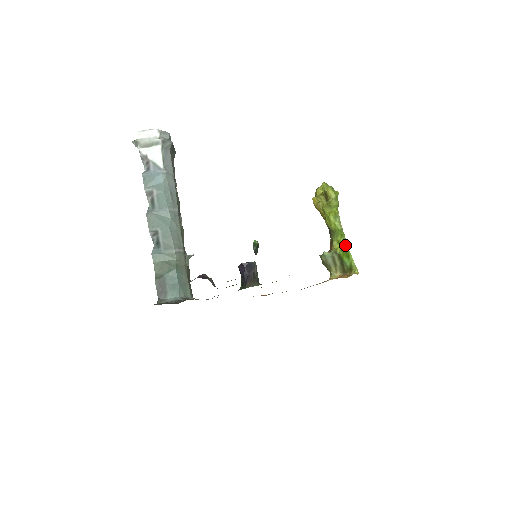
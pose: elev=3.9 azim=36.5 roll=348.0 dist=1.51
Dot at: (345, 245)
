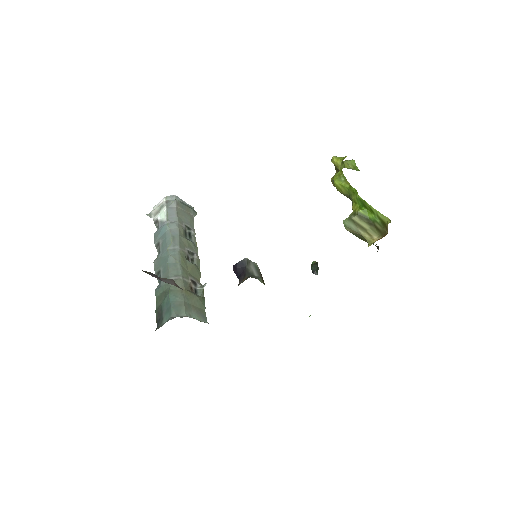
Dot at: (360, 200)
